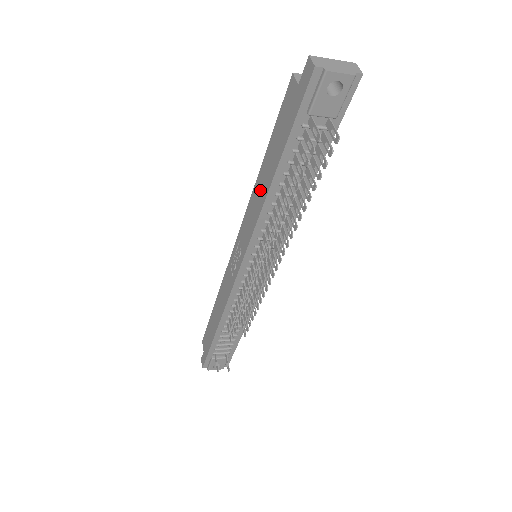
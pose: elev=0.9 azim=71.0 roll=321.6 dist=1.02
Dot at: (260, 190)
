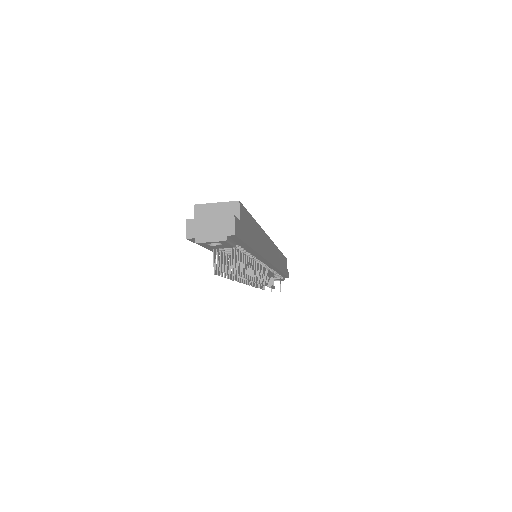
Dot at: occluded
